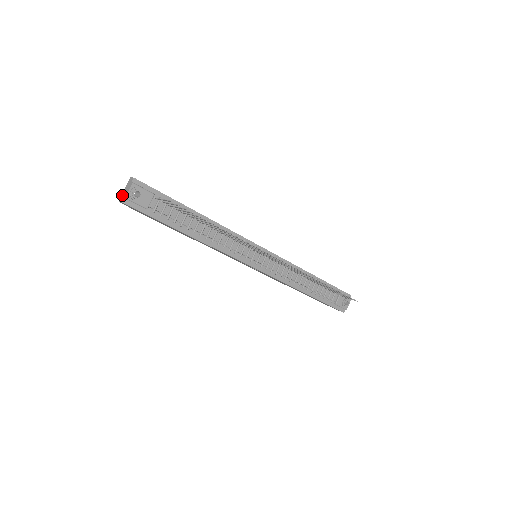
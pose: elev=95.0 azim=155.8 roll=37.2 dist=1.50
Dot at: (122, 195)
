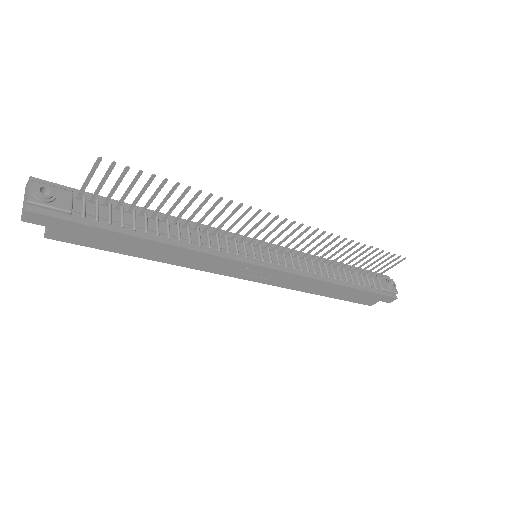
Dot at: (22, 209)
